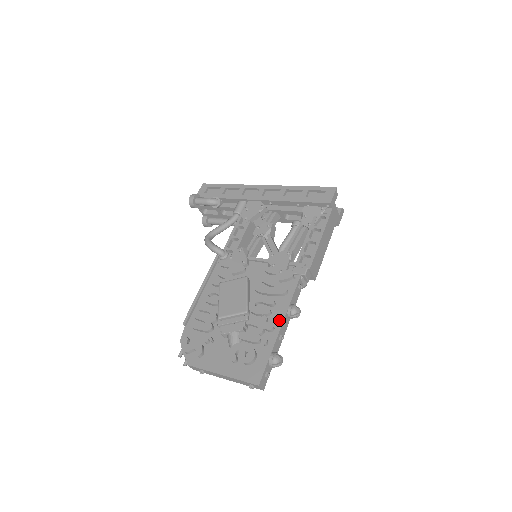
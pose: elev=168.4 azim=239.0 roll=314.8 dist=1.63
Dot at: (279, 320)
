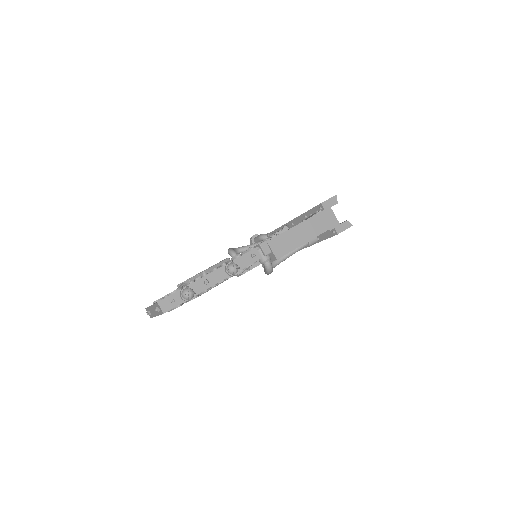
Dot at: occluded
